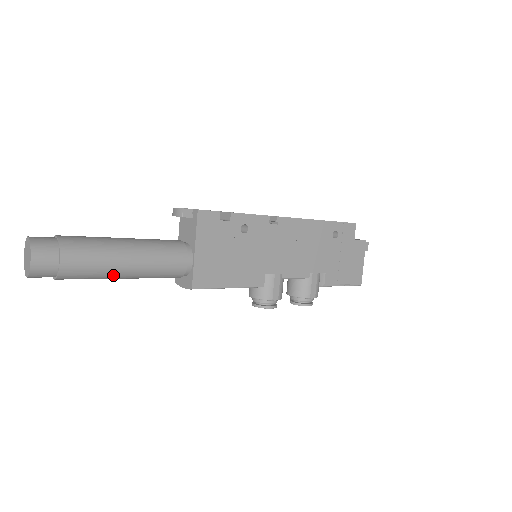
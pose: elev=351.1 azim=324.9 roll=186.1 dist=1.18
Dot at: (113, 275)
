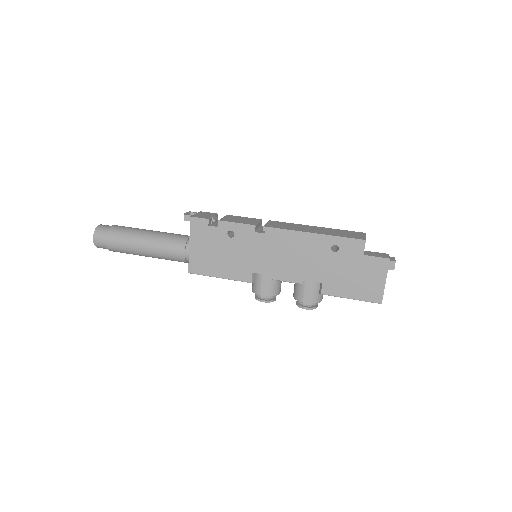
Dot at: (139, 254)
